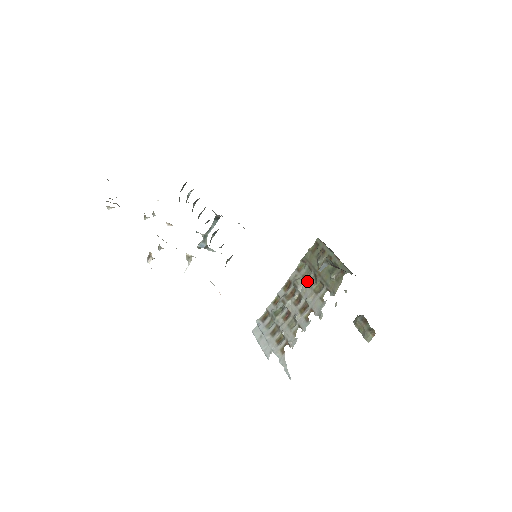
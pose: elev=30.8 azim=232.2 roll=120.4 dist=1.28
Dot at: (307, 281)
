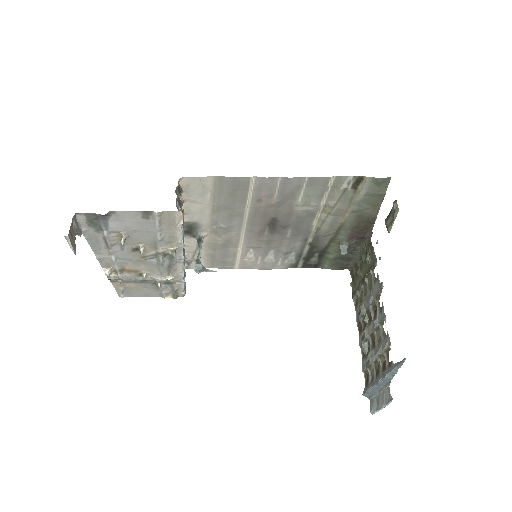
Dot at: (363, 296)
